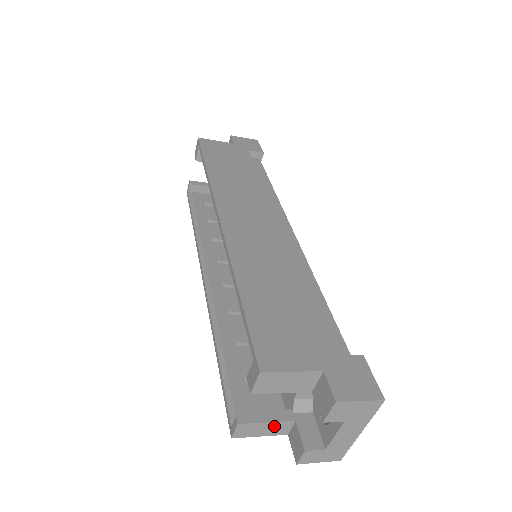
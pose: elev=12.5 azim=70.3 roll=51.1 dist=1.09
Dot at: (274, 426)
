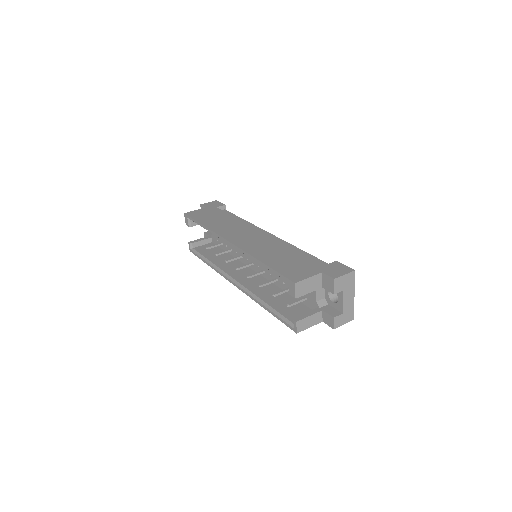
Dot at: (314, 318)
